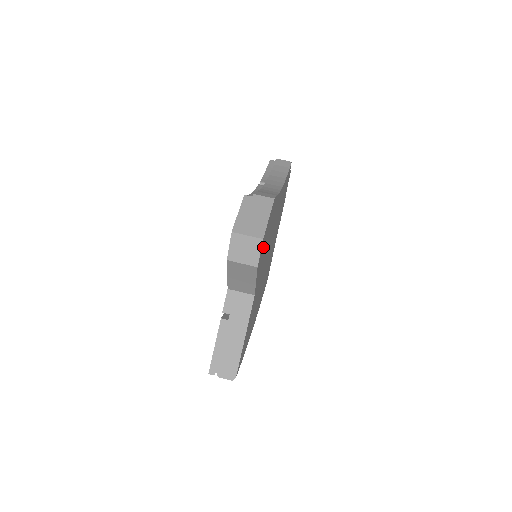
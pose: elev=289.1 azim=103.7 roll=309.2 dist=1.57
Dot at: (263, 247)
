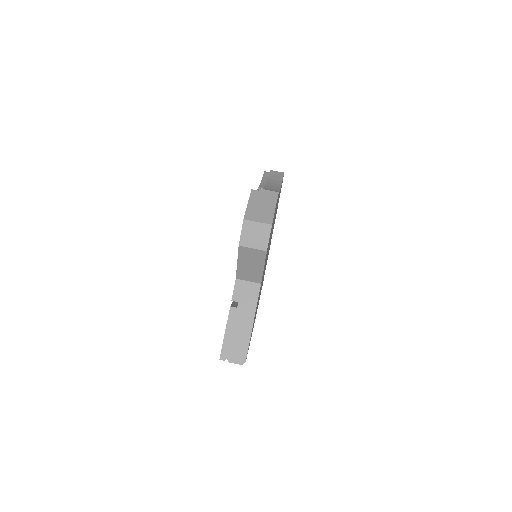
Dot at: occluded
